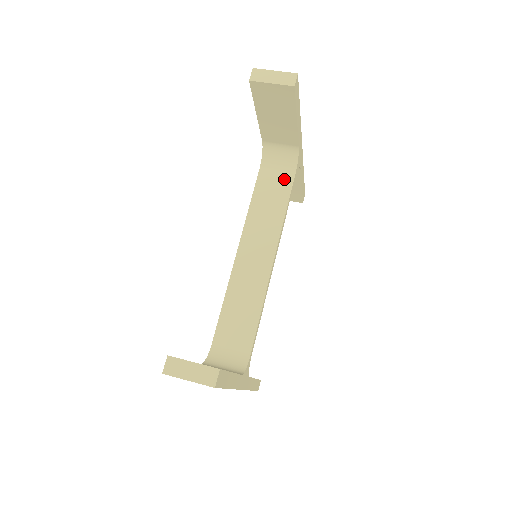
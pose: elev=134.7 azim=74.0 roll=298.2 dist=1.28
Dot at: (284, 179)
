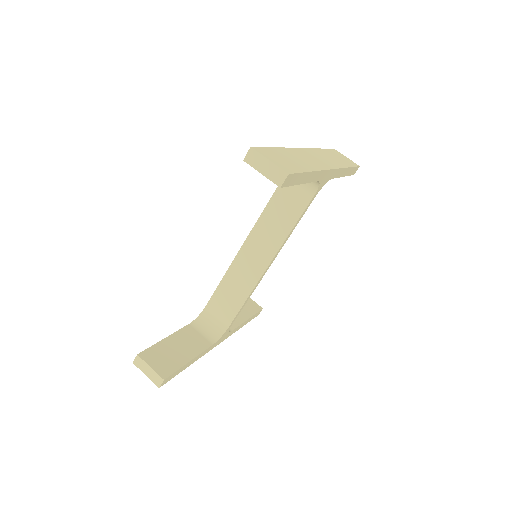
Dot at: (301, 198)
